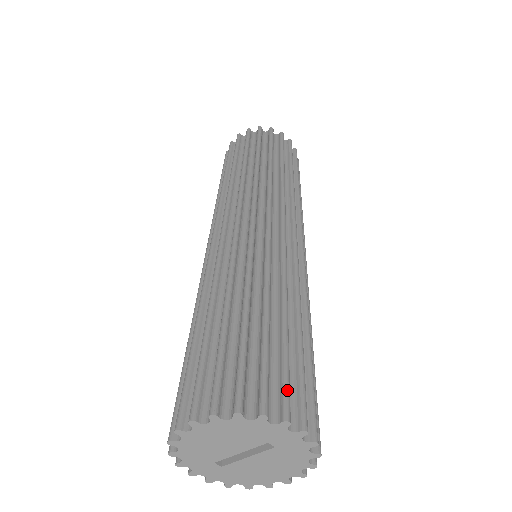
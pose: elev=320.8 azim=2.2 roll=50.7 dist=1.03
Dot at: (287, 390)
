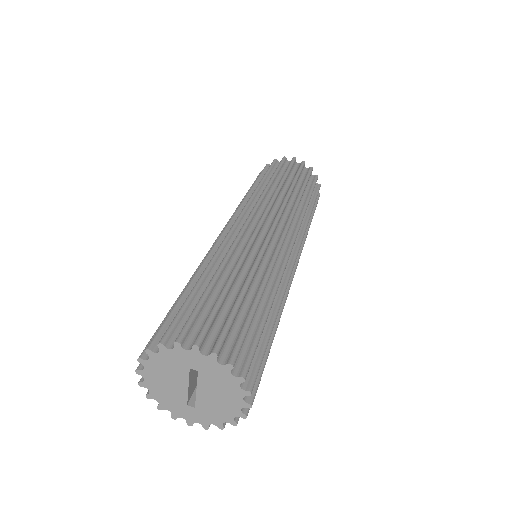
Dot at: (186, 324)
